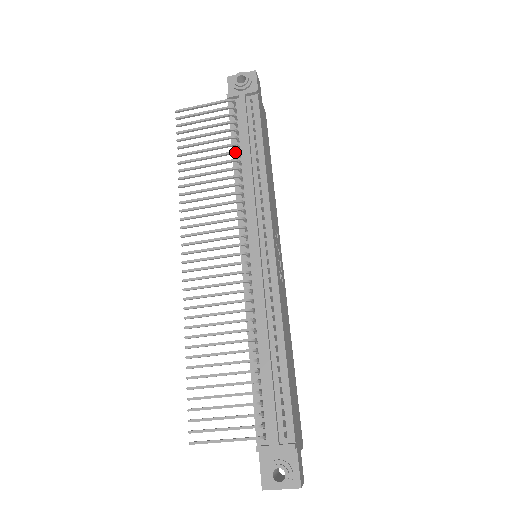
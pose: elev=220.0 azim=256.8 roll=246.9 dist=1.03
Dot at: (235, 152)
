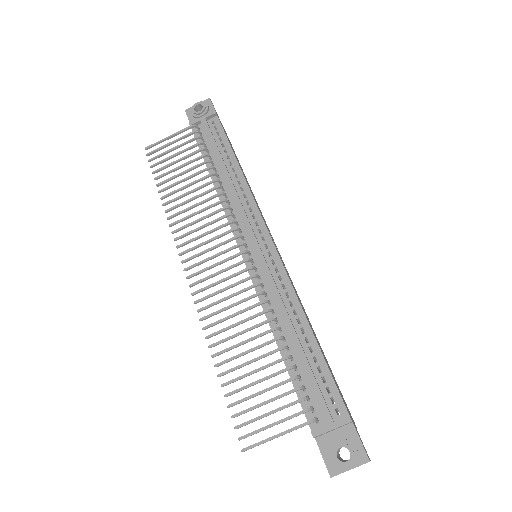
Dot at: (210, 167)
